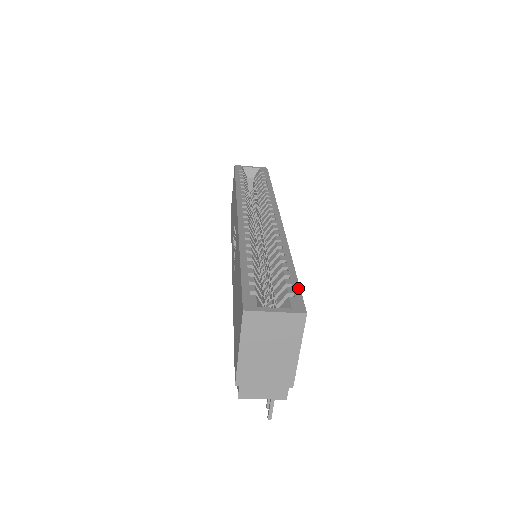
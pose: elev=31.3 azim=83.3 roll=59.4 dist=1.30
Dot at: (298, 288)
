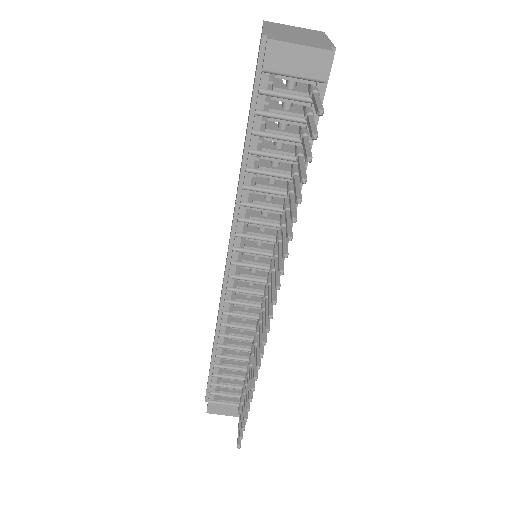
Dot at: occluded
